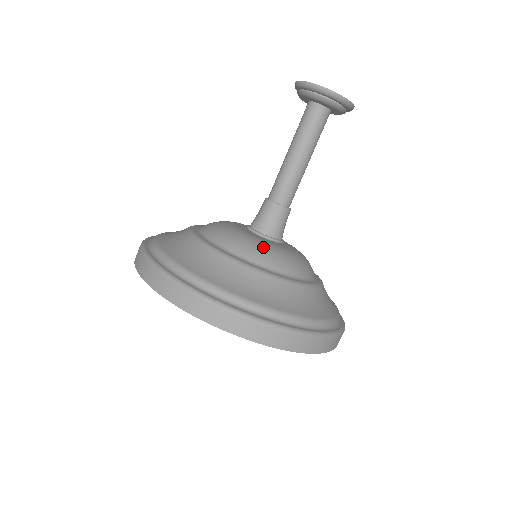
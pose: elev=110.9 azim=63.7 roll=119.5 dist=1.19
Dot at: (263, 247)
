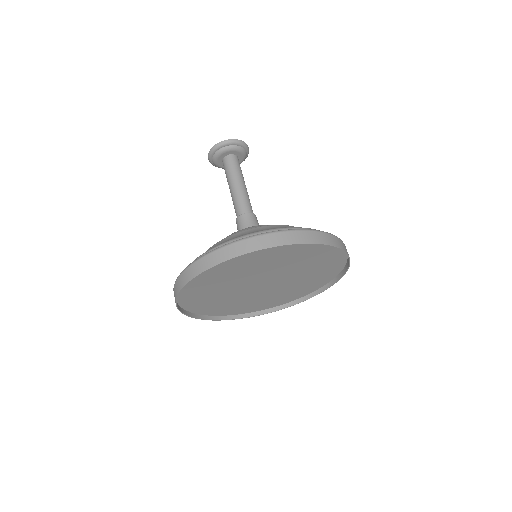
Dot at: occluded
